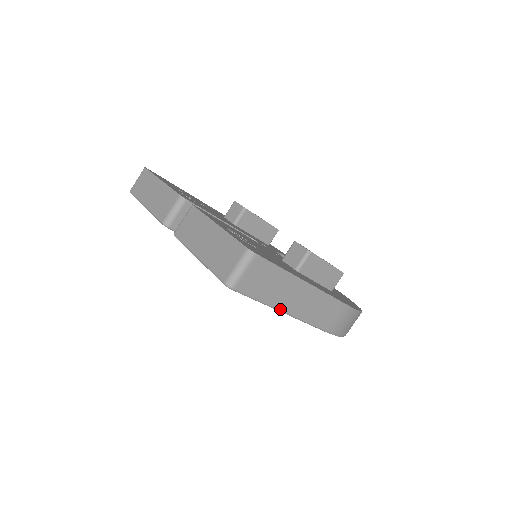
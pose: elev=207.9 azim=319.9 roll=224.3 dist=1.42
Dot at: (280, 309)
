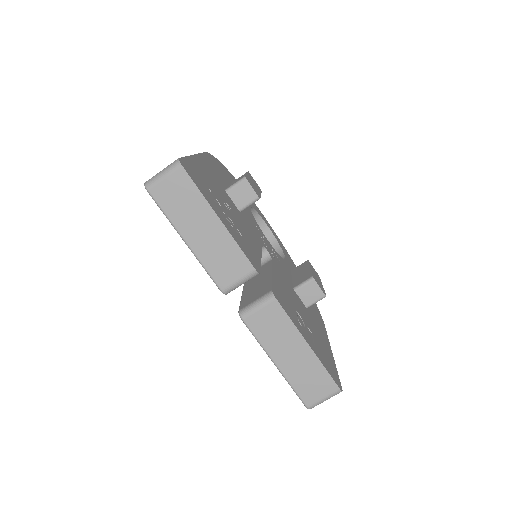
Dot at: occluded
